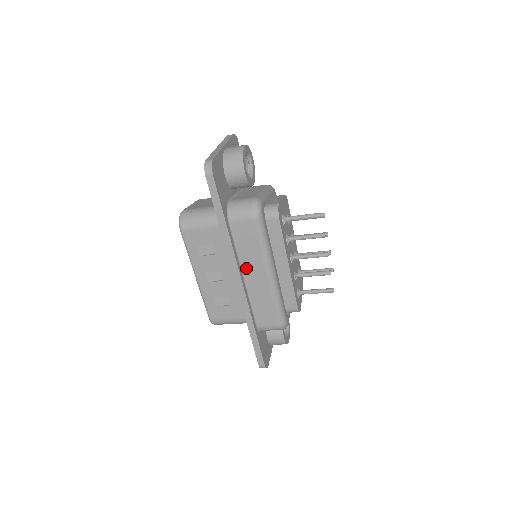
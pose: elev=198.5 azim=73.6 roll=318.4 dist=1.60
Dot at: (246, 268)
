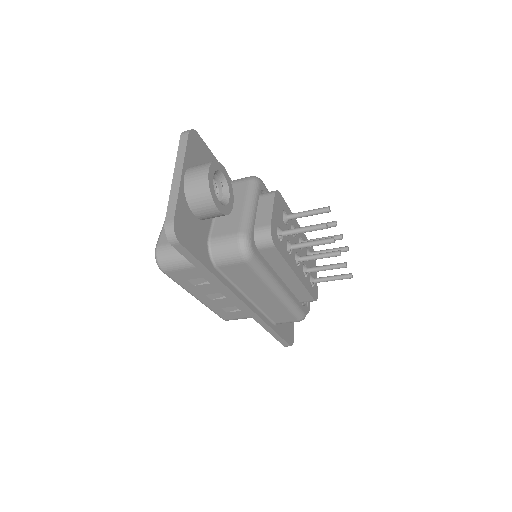
Dot at: (249, 293)
